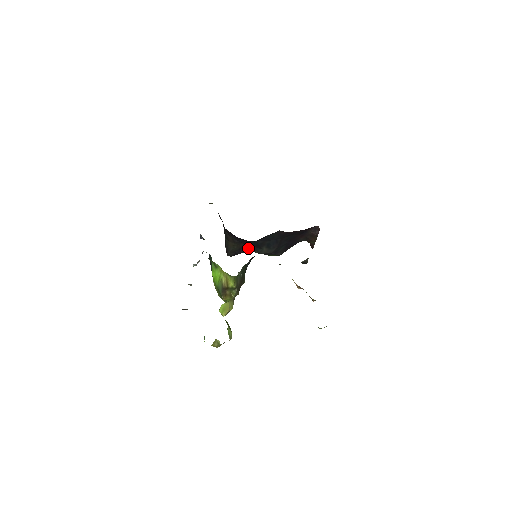
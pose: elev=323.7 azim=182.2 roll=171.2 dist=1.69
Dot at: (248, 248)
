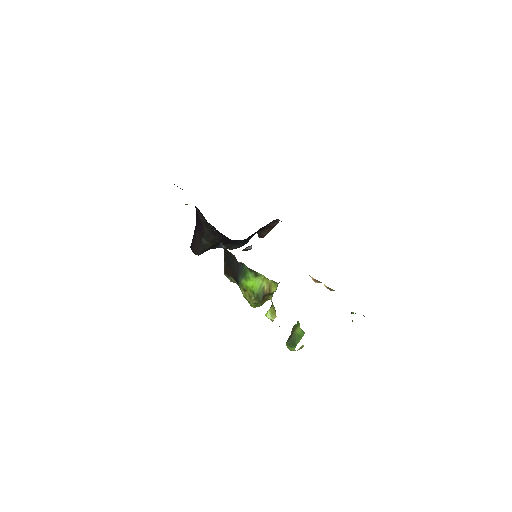
Dot at: occluded
